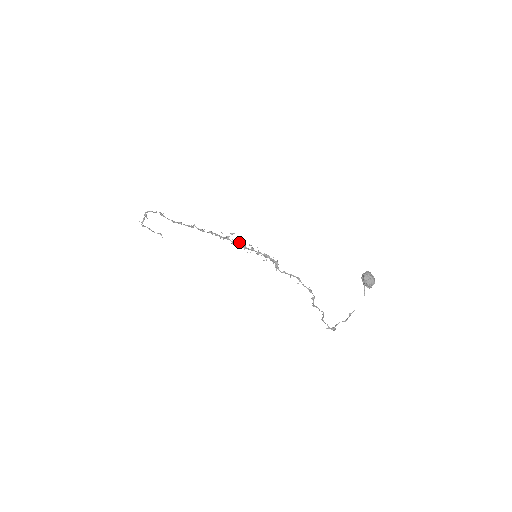
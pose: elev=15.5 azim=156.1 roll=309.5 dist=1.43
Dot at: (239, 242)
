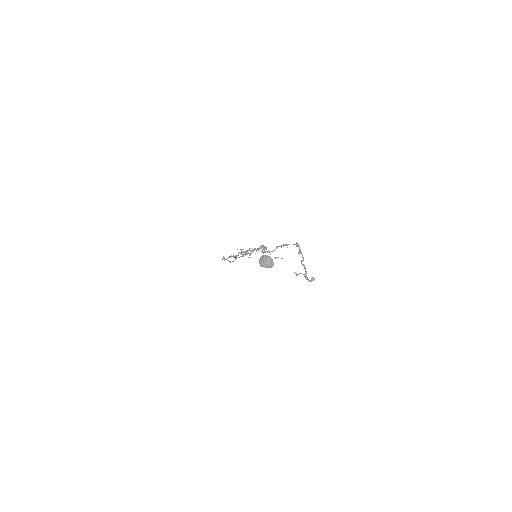
Dot at: (246, 252)
